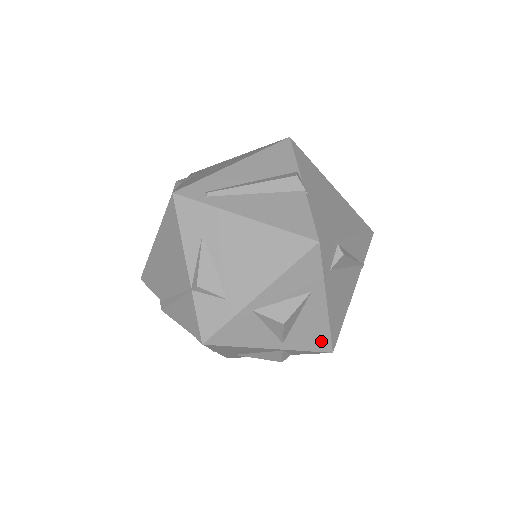
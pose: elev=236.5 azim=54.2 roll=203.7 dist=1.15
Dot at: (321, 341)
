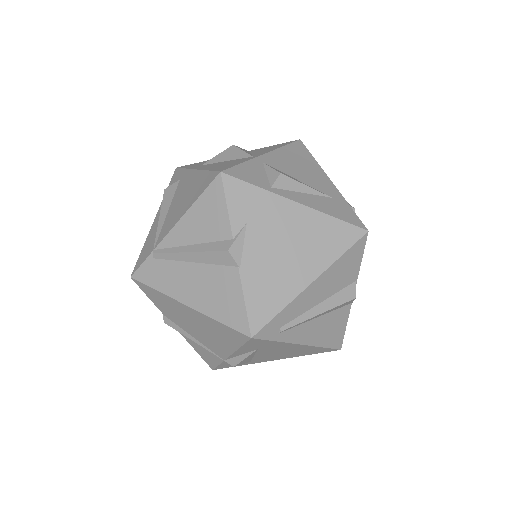
Dot at: occluded
